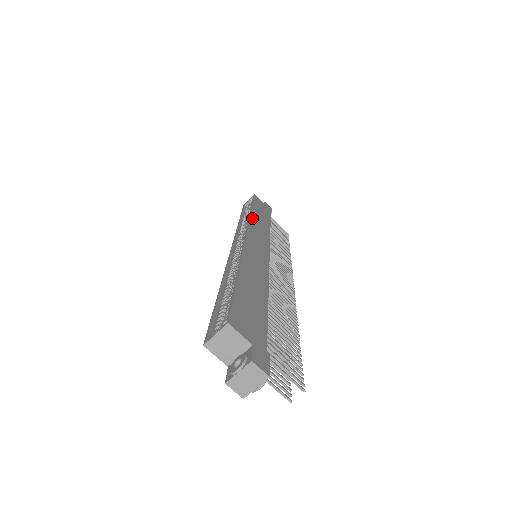
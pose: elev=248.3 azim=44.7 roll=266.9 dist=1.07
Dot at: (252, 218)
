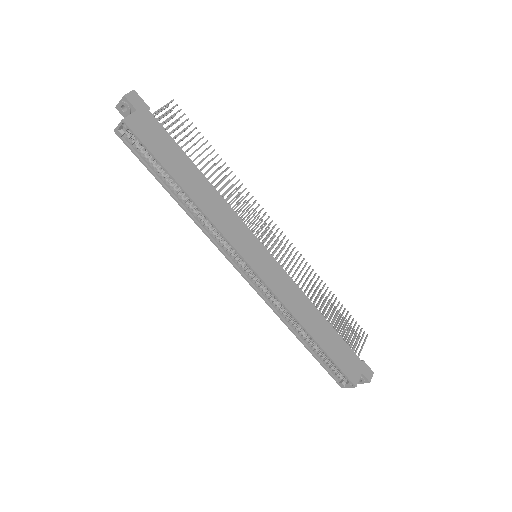
Dot at: (212, 218)
